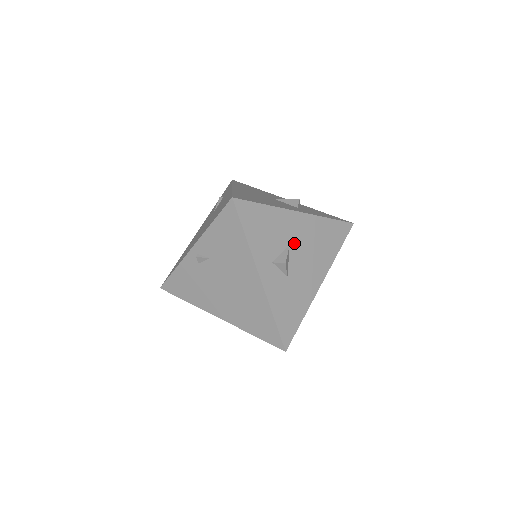
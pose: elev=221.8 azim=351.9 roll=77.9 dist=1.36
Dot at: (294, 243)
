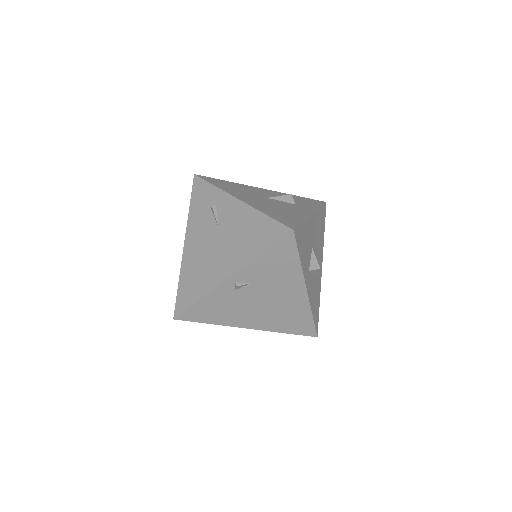
Dot at: (313, 244)
